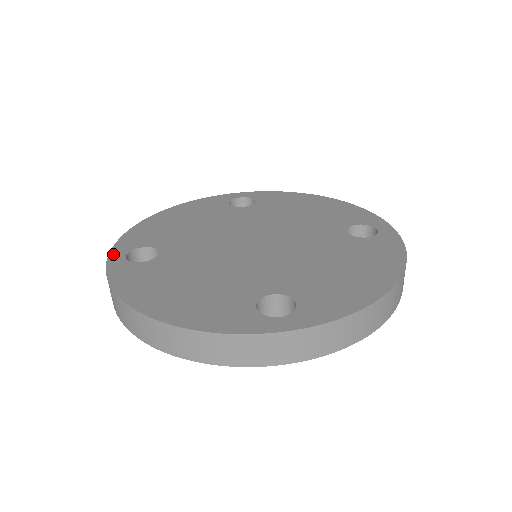
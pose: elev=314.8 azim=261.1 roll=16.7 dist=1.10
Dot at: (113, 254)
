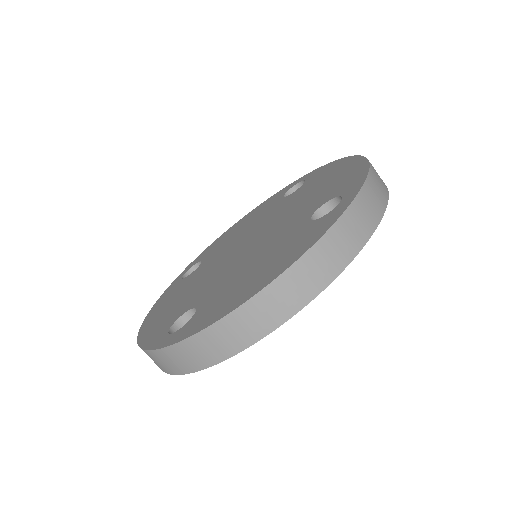
Dot at: (157, 346)
